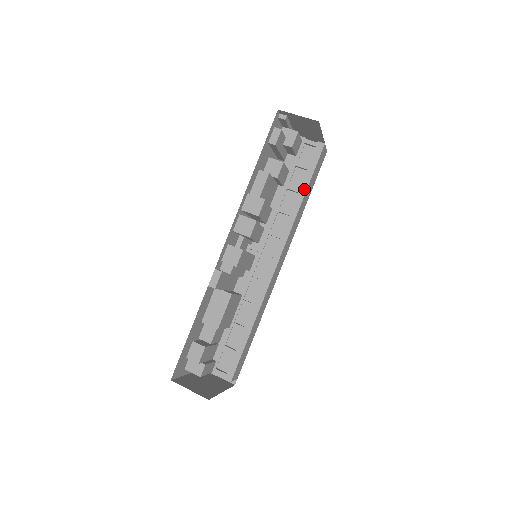
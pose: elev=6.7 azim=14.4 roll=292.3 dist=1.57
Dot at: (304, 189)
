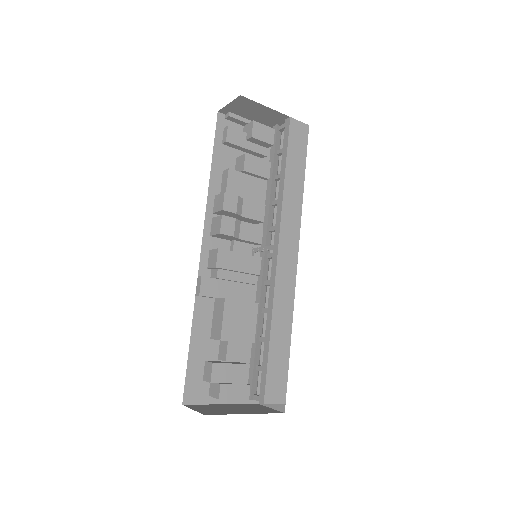
Dot at: (283, 169)
